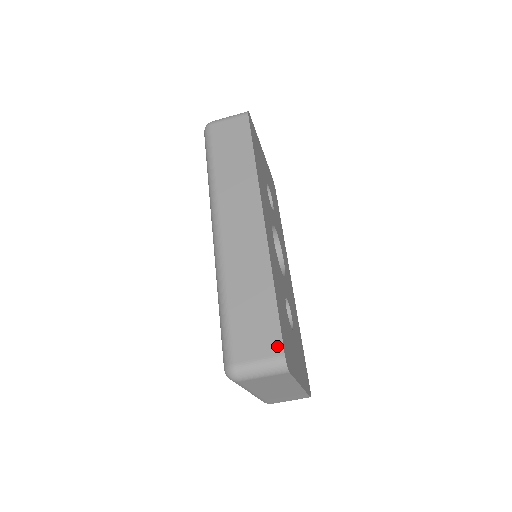
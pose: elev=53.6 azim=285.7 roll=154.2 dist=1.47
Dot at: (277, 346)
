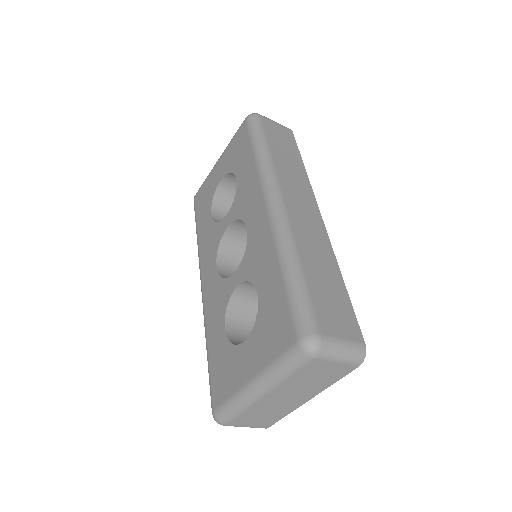
Dot at: (357, 333)
